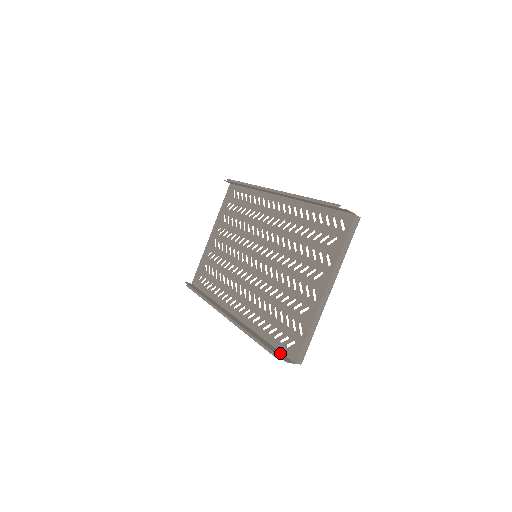
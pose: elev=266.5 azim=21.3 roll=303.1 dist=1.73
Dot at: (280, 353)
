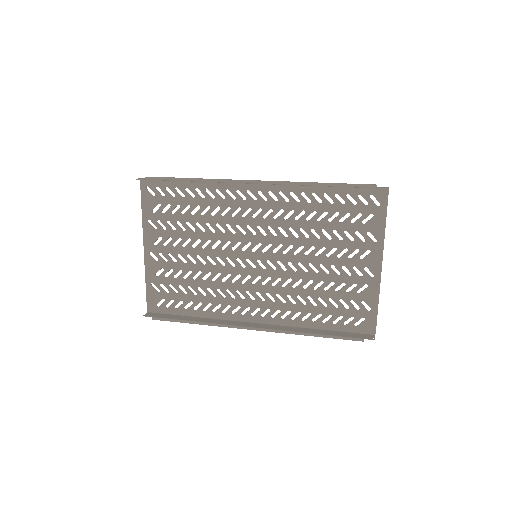
Dot at: (353, 334)
